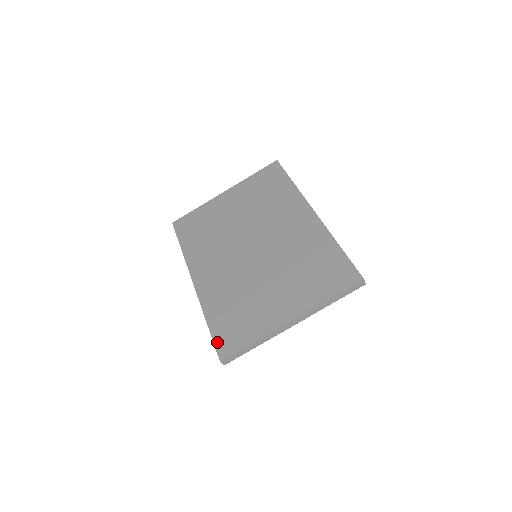
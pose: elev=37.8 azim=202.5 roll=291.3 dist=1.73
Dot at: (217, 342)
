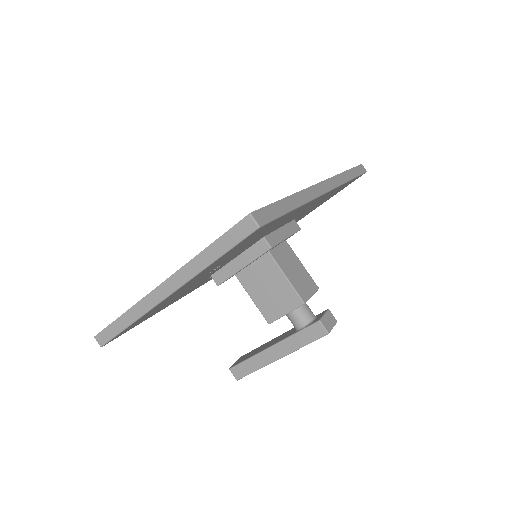
Dot at: occluded
